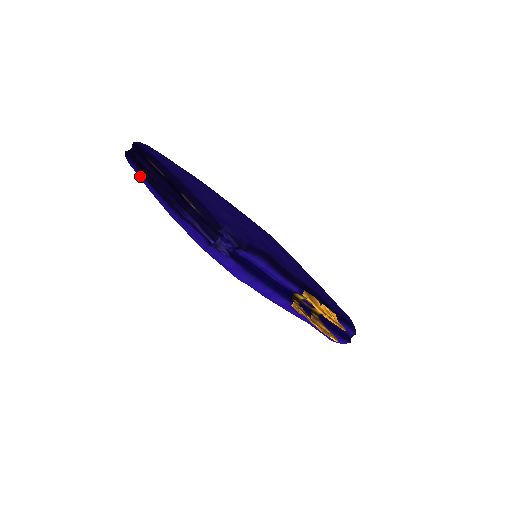
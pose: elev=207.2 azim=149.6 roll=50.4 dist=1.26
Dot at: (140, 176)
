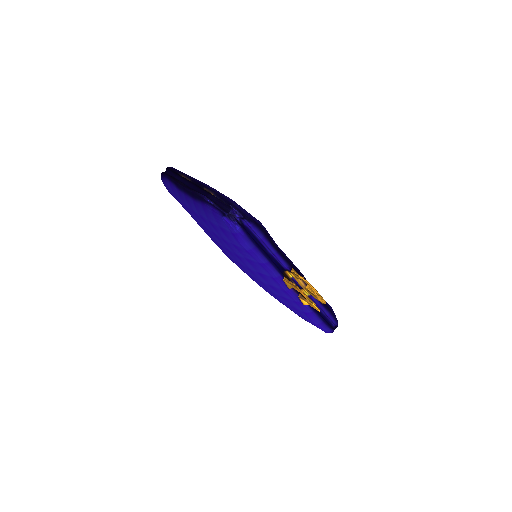
Dot at: (172, 187)
